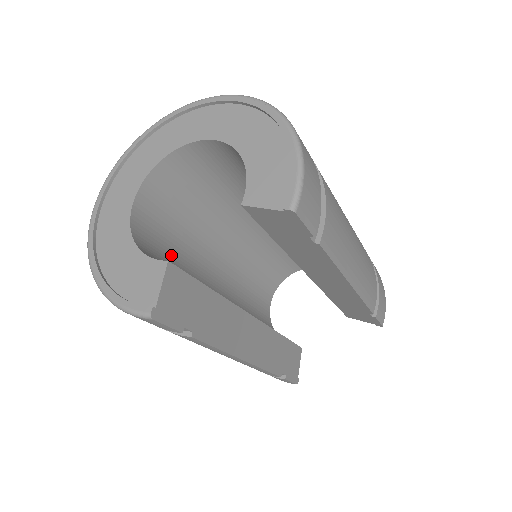
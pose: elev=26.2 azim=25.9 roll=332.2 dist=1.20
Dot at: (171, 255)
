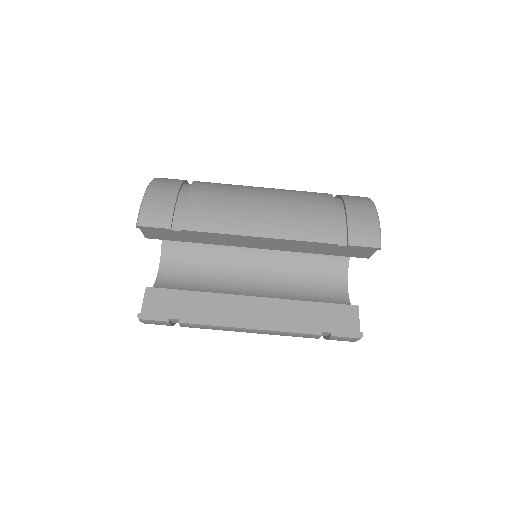
Dot at: (194, 285)
